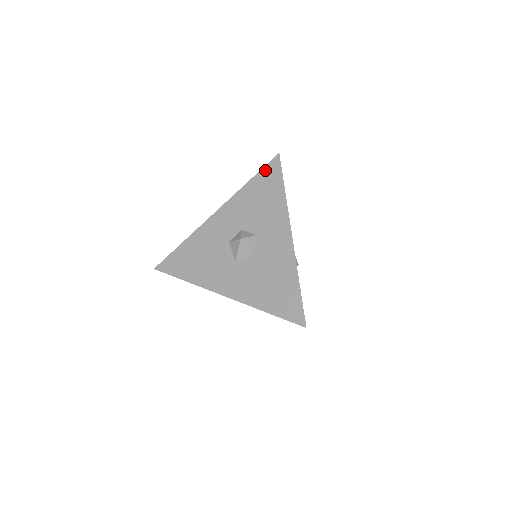
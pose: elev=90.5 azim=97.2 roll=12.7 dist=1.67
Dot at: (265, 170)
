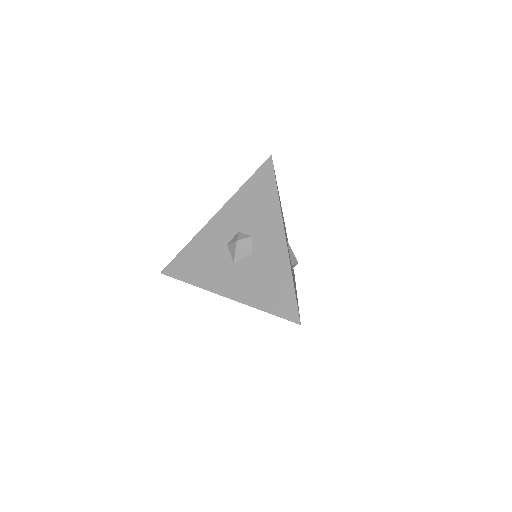
Dot at: (259, 172)
